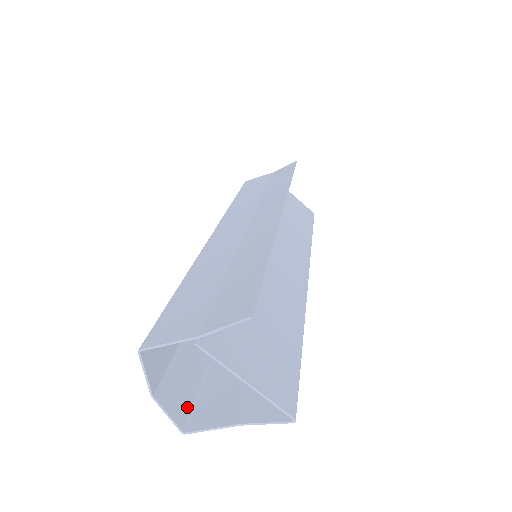
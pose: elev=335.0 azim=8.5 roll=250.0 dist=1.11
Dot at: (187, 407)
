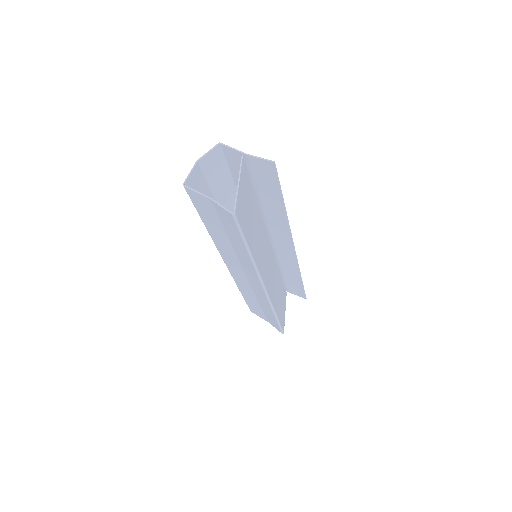
Dot at: occluded
